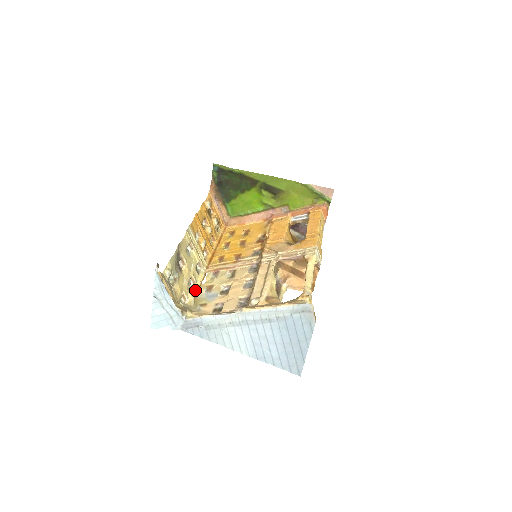
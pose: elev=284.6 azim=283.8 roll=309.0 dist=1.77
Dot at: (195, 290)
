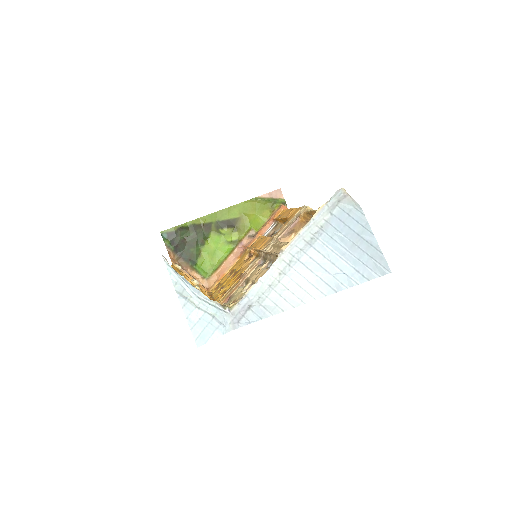
Dot at: occluded
